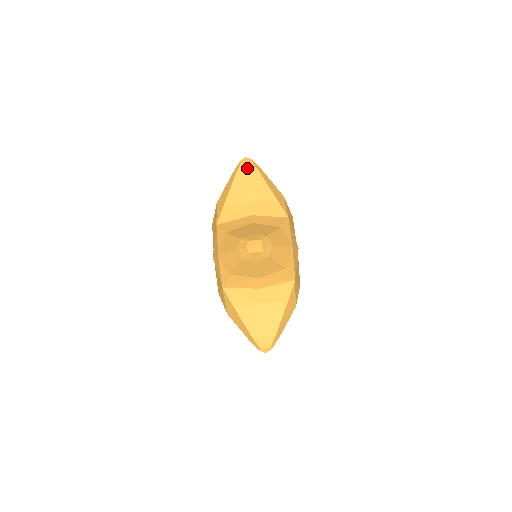
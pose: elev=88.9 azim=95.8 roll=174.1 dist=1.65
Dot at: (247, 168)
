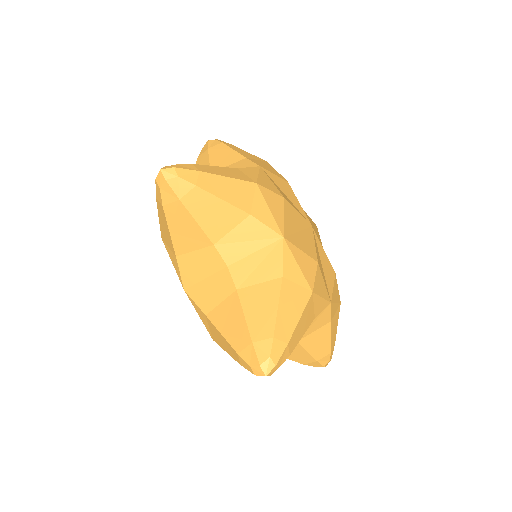
Dot at: (175, 193)
